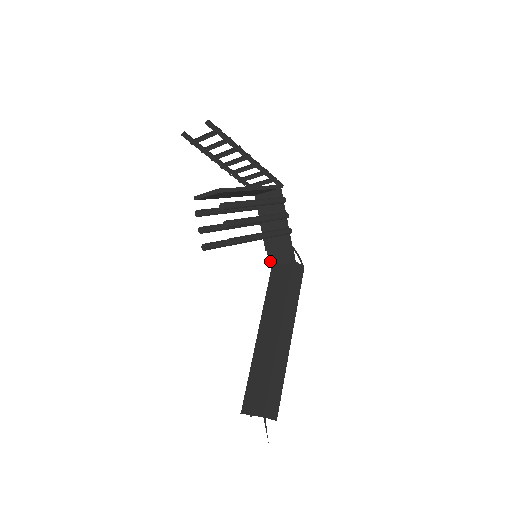
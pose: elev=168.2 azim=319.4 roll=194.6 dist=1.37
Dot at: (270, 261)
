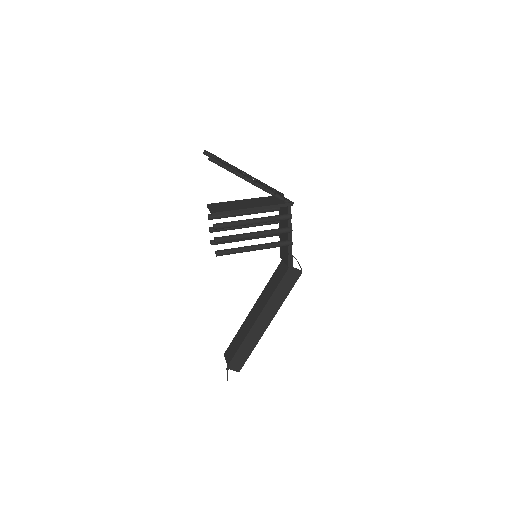
Dot at: (281, 255)
